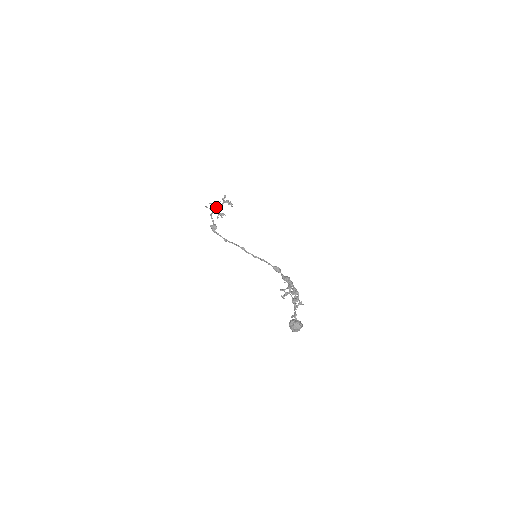
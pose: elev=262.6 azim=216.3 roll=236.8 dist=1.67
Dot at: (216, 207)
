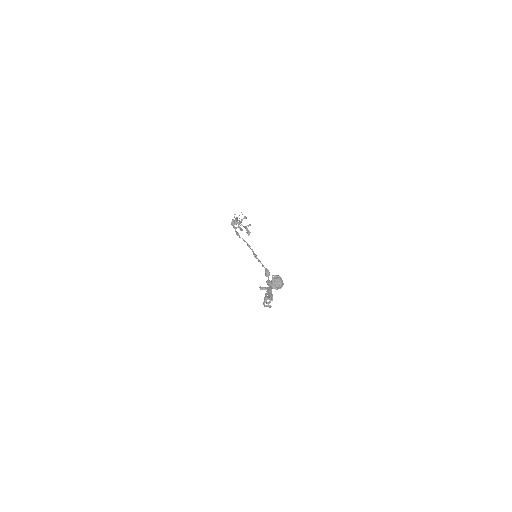
Dot at: (242, 220)
